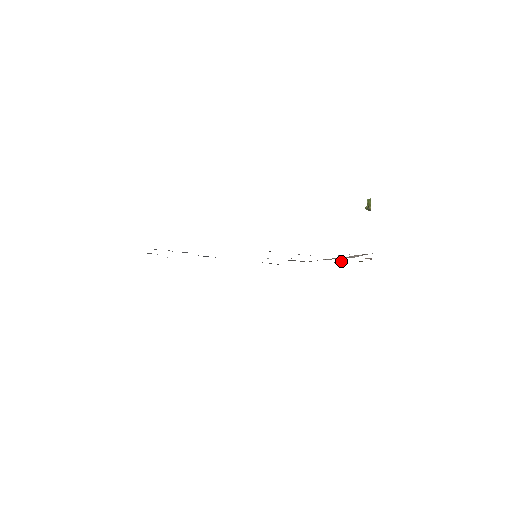
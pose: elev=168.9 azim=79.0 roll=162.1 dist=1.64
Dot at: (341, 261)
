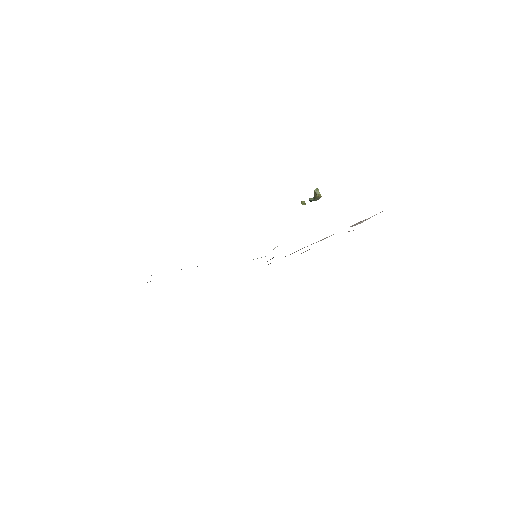
Dot at: occluded
